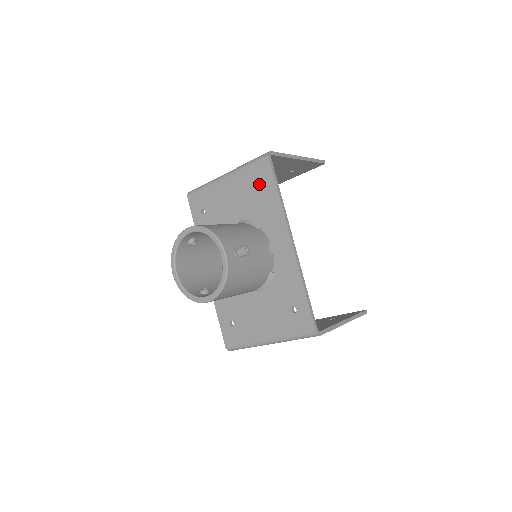
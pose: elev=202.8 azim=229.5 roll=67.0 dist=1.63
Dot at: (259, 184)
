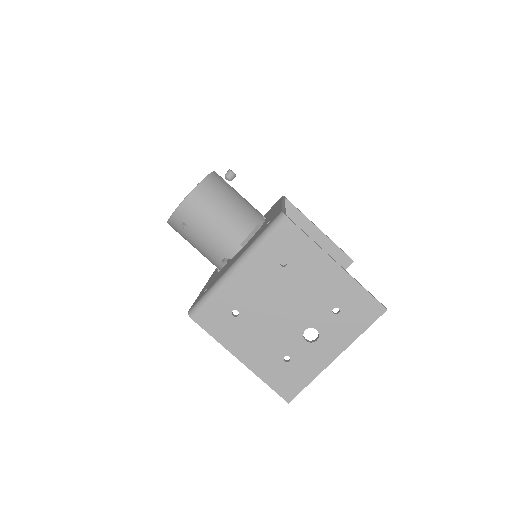
Dot at: occluded
